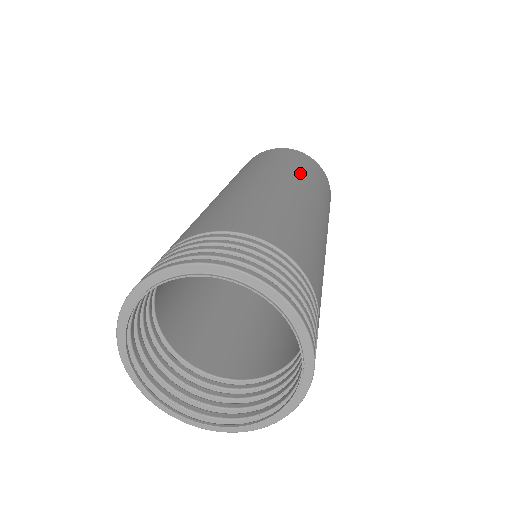
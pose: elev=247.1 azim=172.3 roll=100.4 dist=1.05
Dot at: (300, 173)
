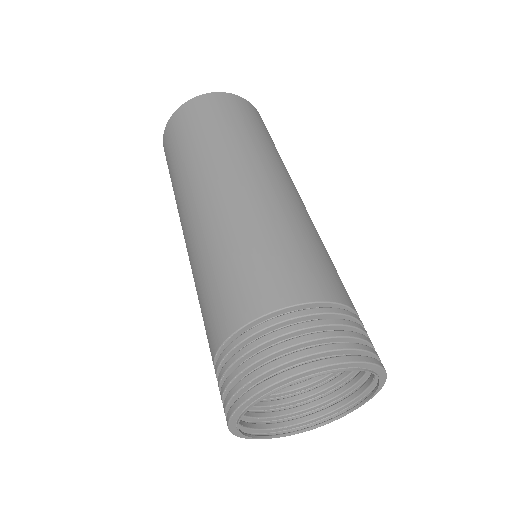
Dot at: occluded
